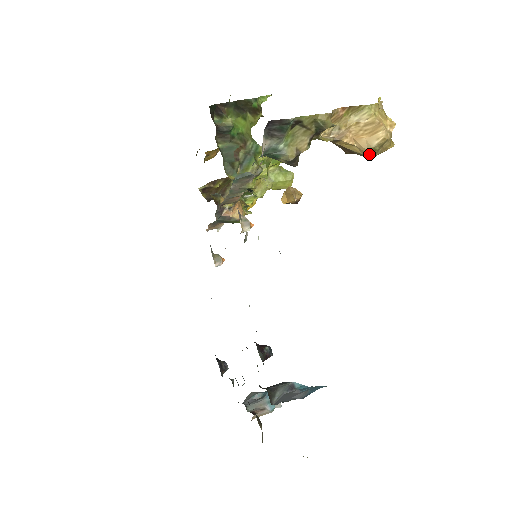
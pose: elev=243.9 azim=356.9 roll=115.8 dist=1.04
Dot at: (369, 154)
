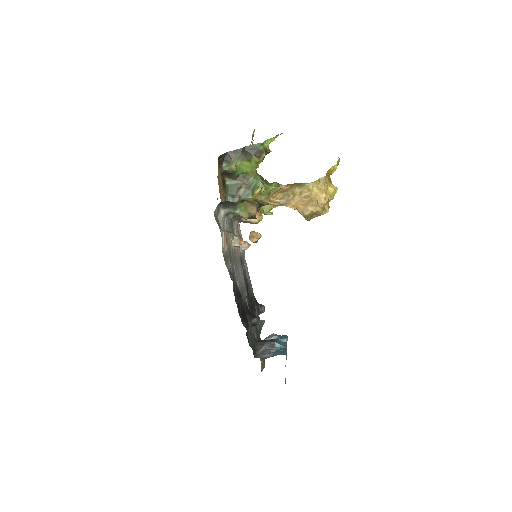
Dot at: (305, 218)
